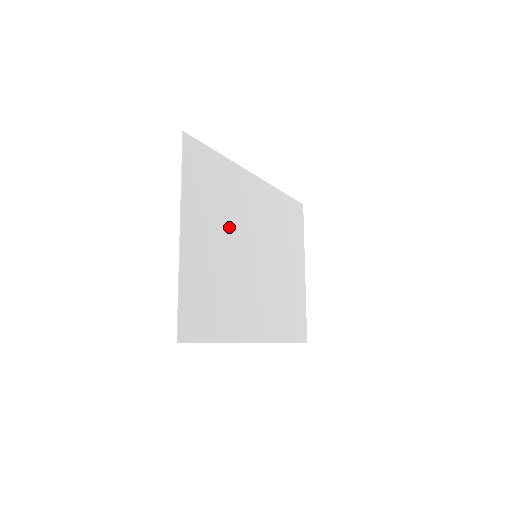
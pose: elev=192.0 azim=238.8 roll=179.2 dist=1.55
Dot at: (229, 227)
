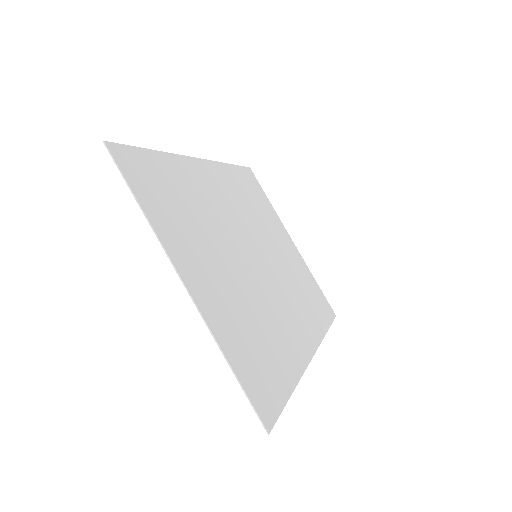
Dot at: (218, 240)
